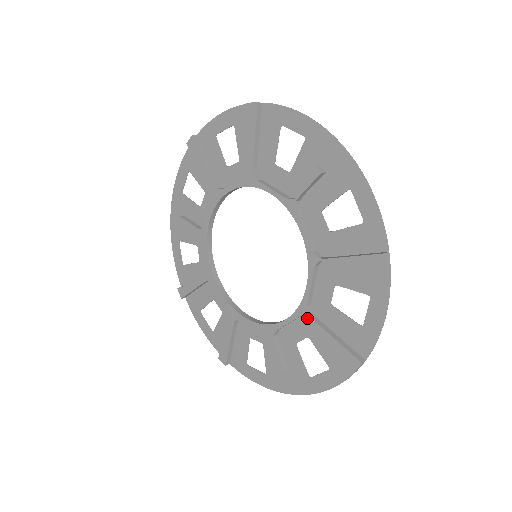
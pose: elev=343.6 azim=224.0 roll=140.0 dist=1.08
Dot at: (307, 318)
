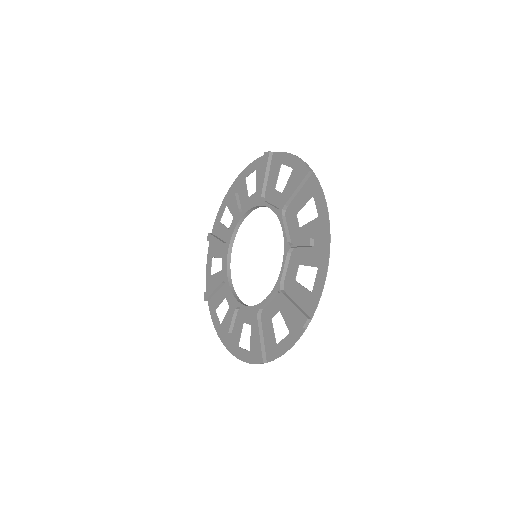
Dot at: occluded
